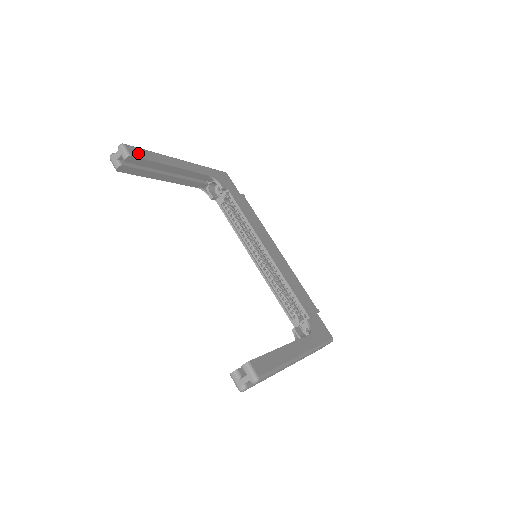
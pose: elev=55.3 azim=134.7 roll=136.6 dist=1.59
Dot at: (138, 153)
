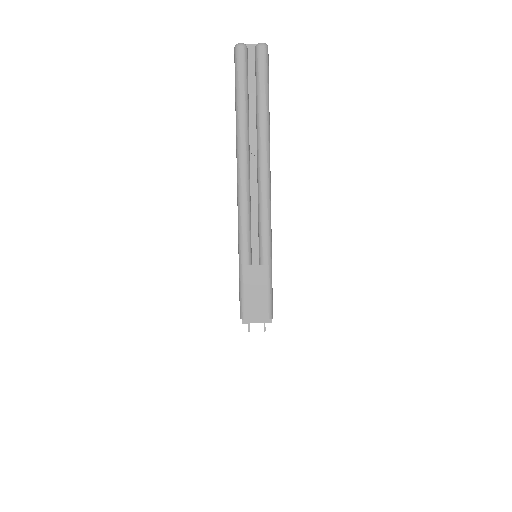
Dot at: occluded
